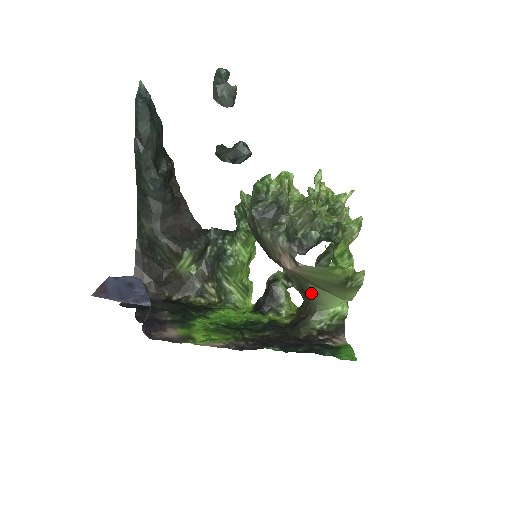
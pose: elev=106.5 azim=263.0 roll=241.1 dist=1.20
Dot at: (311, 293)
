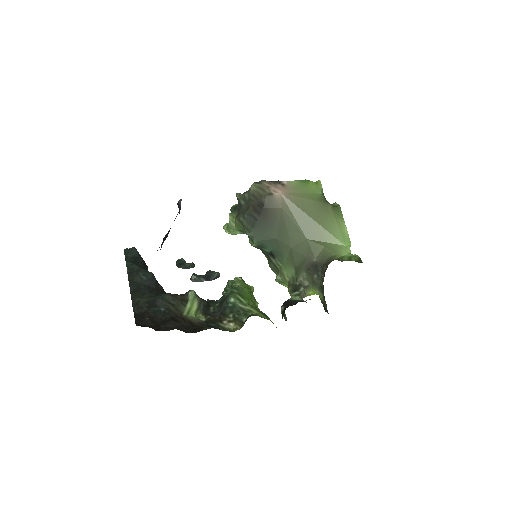
Dot at: (318, 255)
